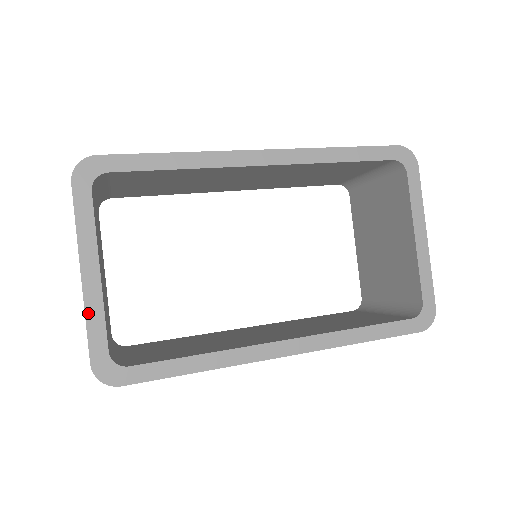
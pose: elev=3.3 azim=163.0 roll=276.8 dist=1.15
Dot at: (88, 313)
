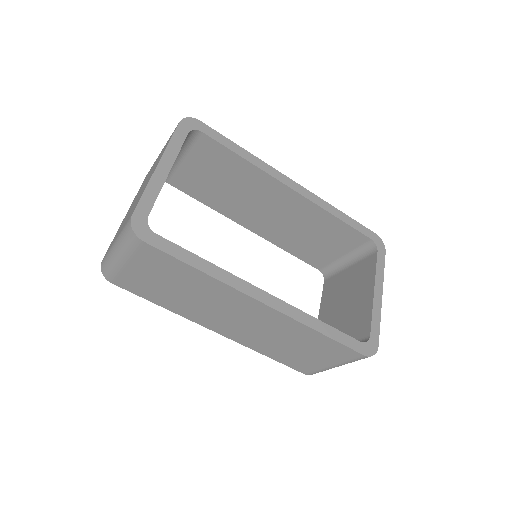
Dot at: (149, 187)
